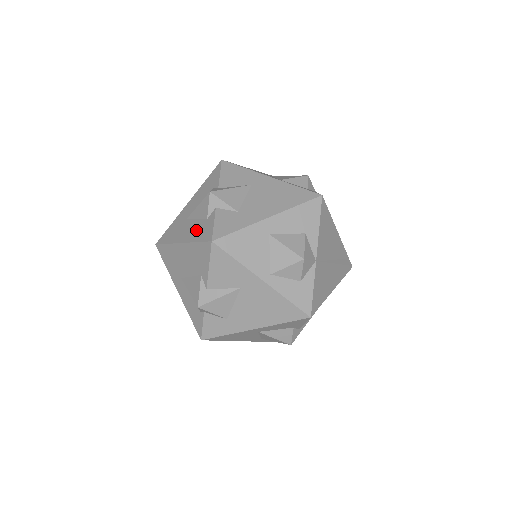
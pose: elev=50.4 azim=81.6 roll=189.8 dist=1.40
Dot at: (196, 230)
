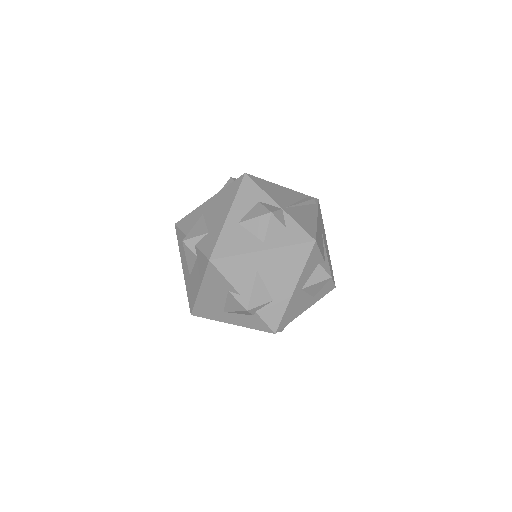
Dot at: (198, 271)
